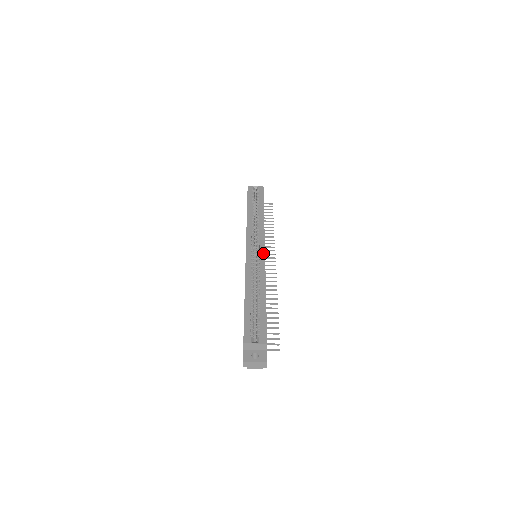
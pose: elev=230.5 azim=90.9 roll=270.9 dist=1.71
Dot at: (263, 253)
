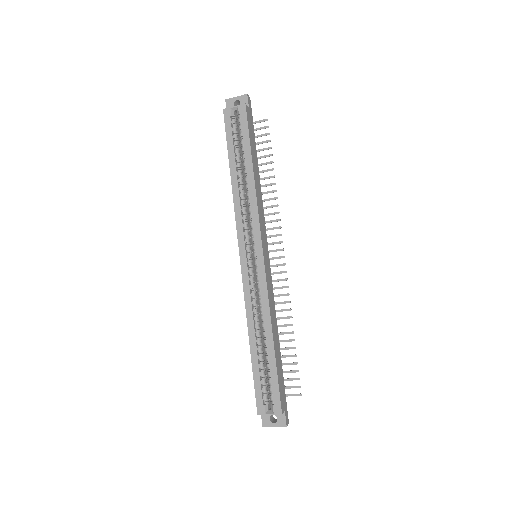
Dot at: (262, 263)
